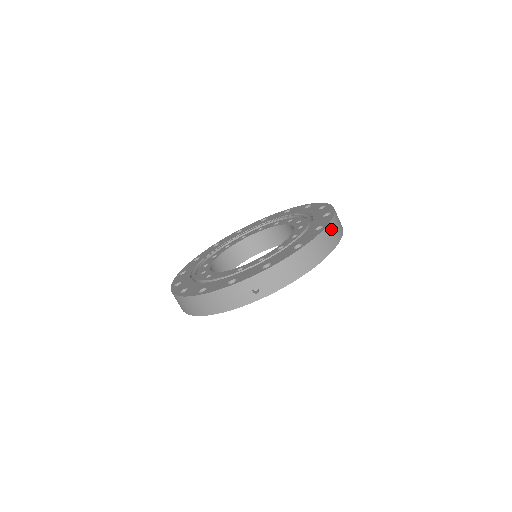
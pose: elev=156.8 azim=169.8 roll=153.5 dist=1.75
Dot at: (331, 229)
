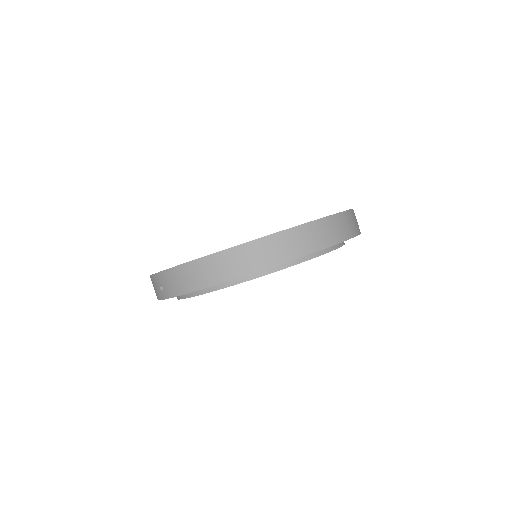
Dot at: (260, 246)
